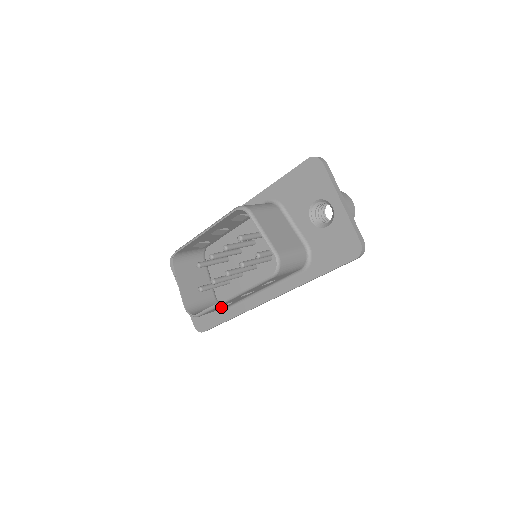
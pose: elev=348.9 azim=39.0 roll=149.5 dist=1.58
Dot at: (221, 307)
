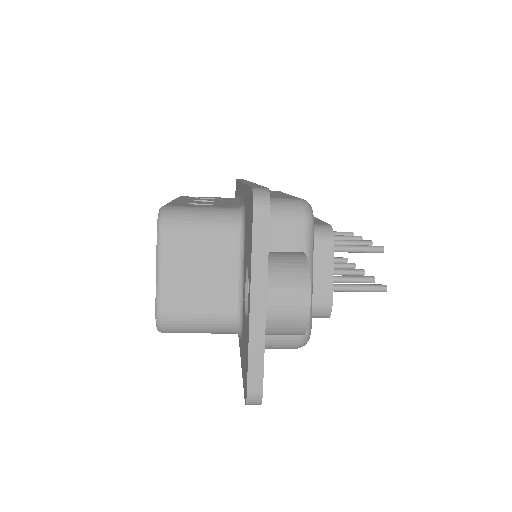
Dot at: occluded
